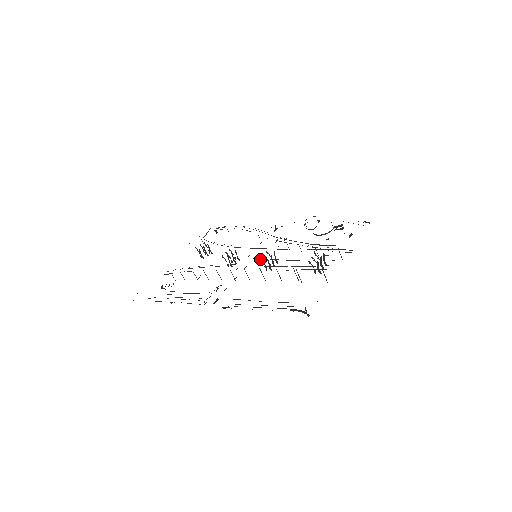
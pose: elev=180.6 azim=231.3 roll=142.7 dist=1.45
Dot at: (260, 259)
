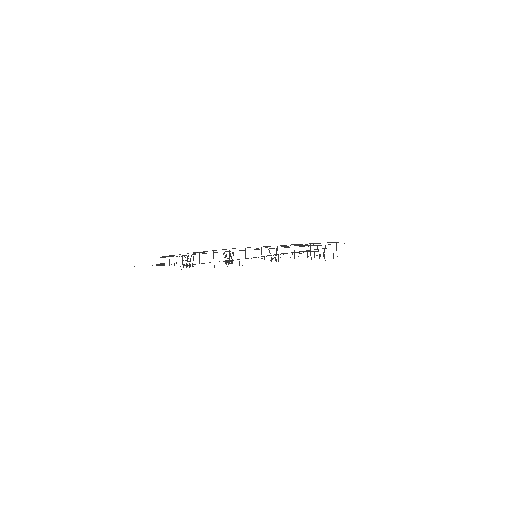
Dot at: occluded
